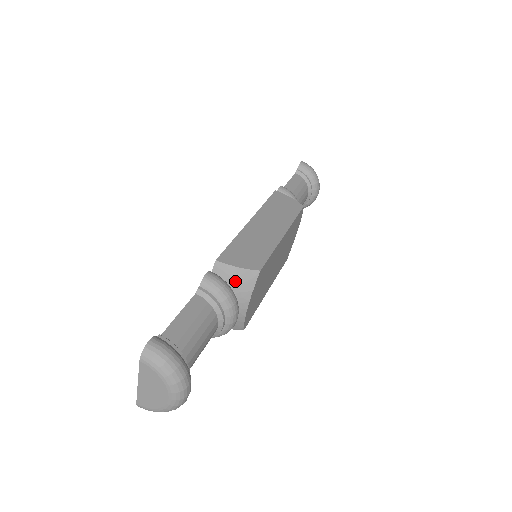
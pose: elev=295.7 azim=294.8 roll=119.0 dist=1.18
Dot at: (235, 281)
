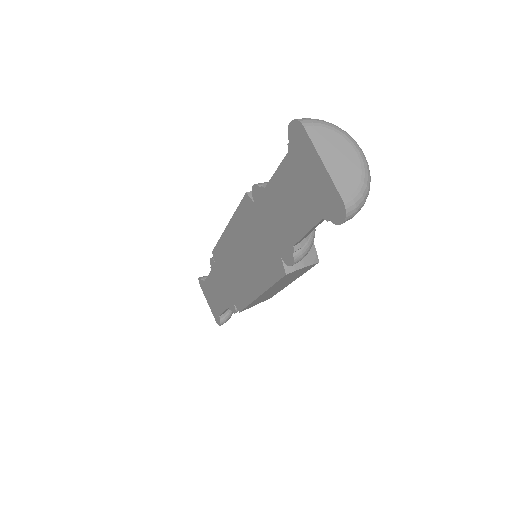
Dot at: occluded
